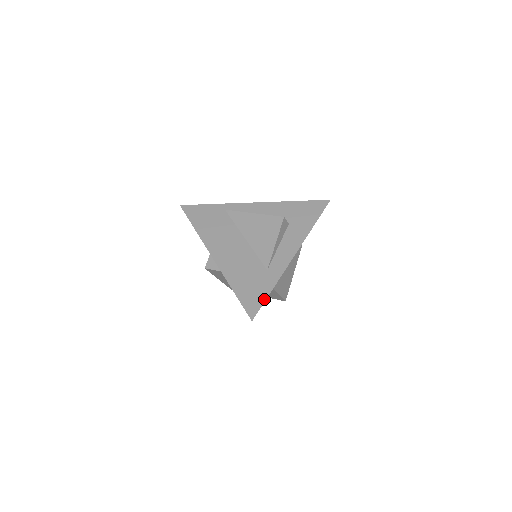
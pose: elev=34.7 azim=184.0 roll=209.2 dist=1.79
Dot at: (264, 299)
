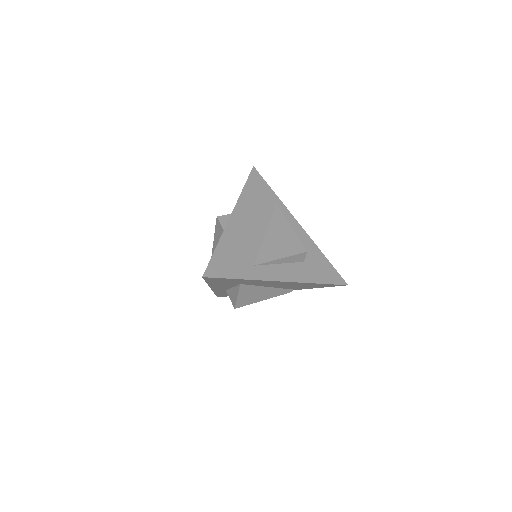
Dot at: (228, 277)
